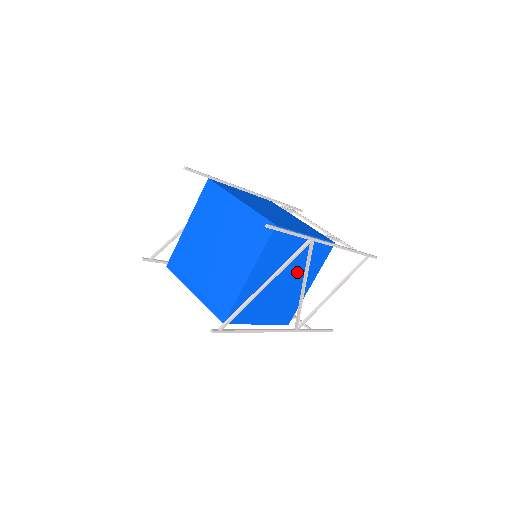
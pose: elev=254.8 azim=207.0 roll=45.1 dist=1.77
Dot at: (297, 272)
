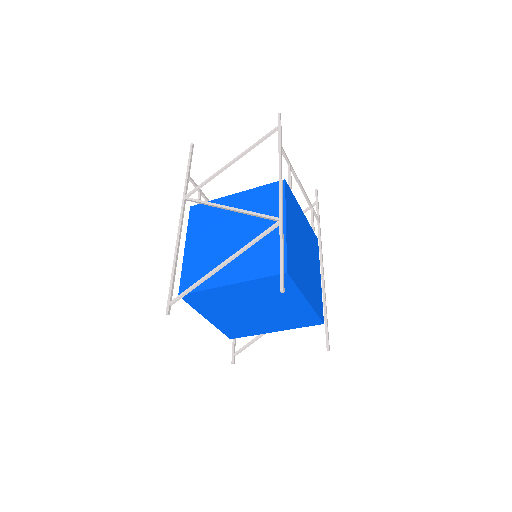
Dot at: occluded
